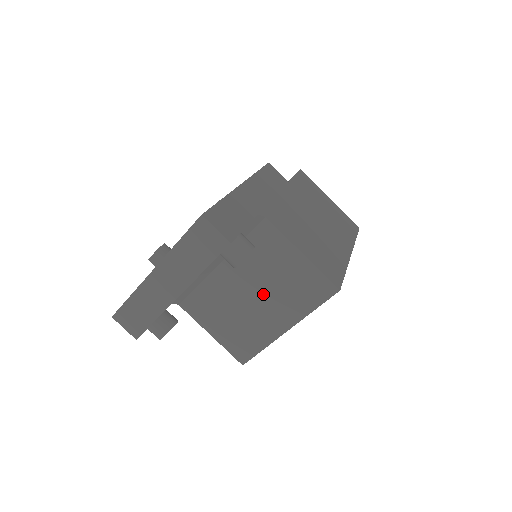
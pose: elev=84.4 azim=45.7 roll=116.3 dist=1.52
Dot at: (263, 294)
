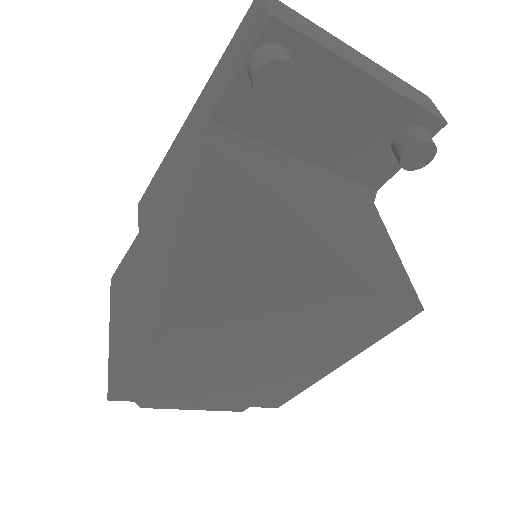
Dot at: (333, 234)
